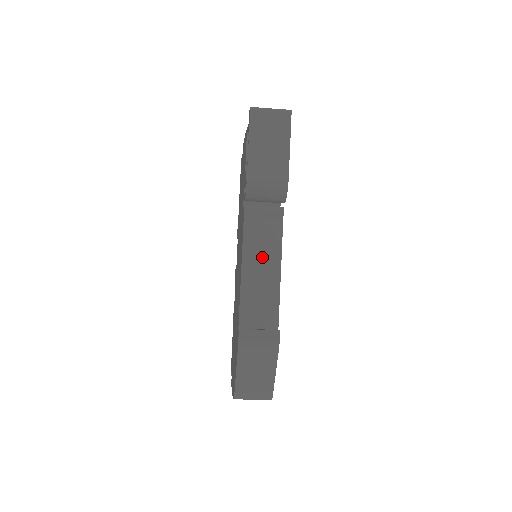
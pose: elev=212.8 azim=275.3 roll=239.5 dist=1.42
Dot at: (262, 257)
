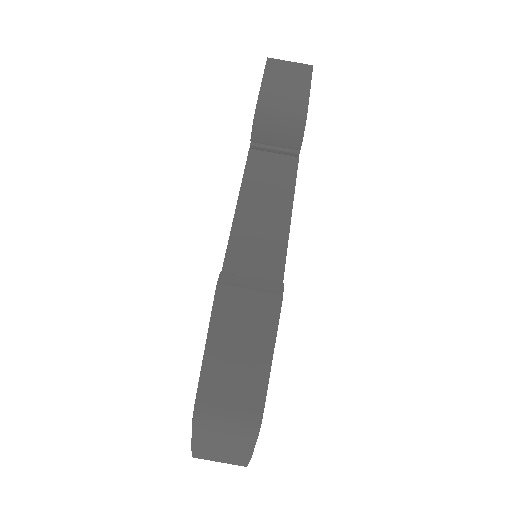
Dot at: (266, 202)
